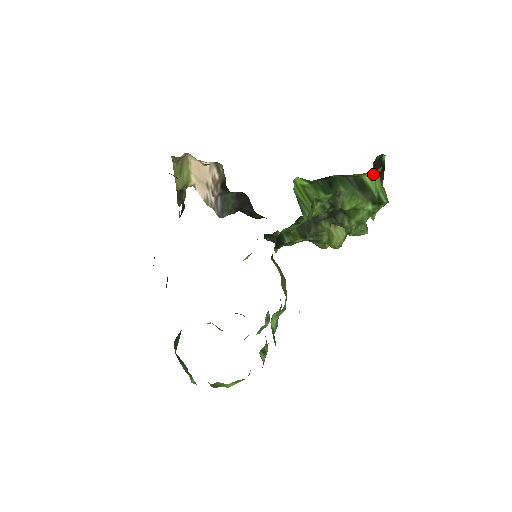
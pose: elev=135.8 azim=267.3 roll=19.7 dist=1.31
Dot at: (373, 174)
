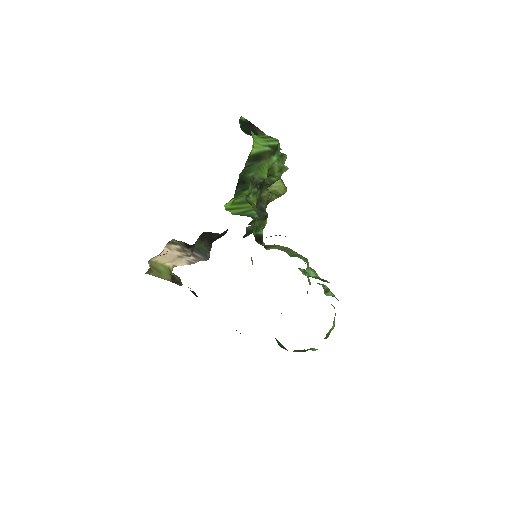
Dot at: (253, 143)
